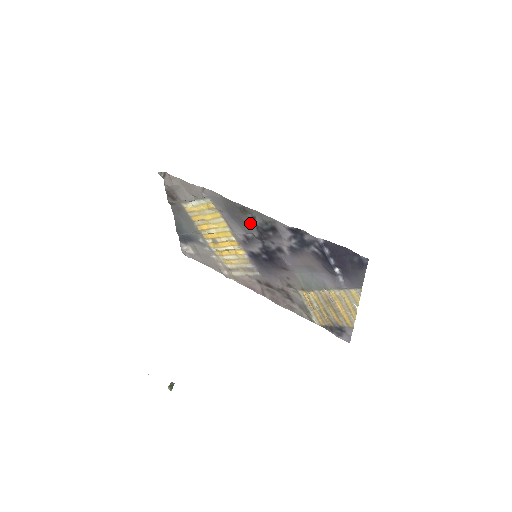
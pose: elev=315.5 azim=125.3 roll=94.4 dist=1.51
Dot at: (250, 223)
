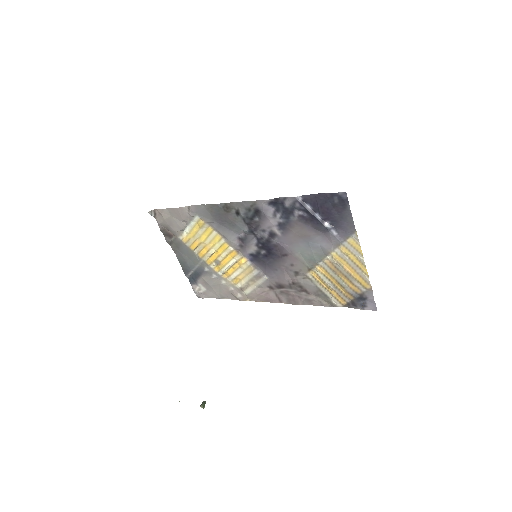
Dot at: (237, 219)
